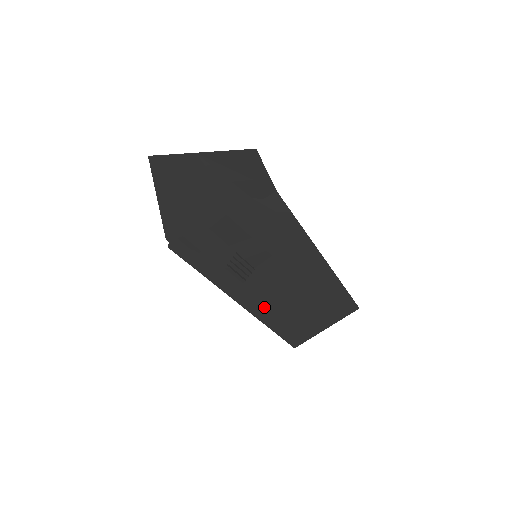
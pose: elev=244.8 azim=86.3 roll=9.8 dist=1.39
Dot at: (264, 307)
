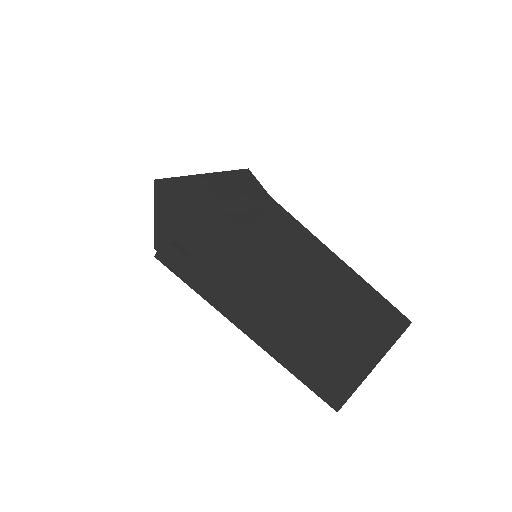
Dot at: (274, 331)
